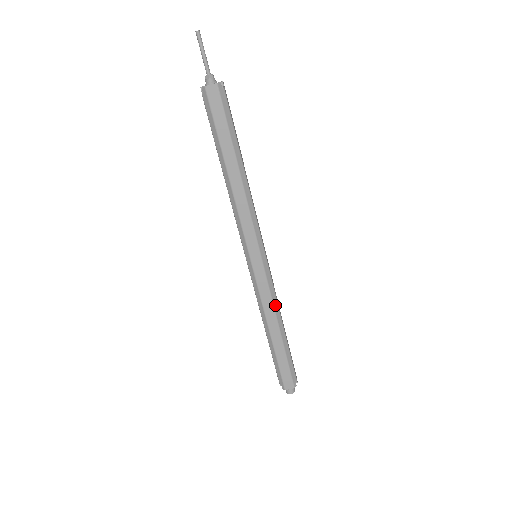
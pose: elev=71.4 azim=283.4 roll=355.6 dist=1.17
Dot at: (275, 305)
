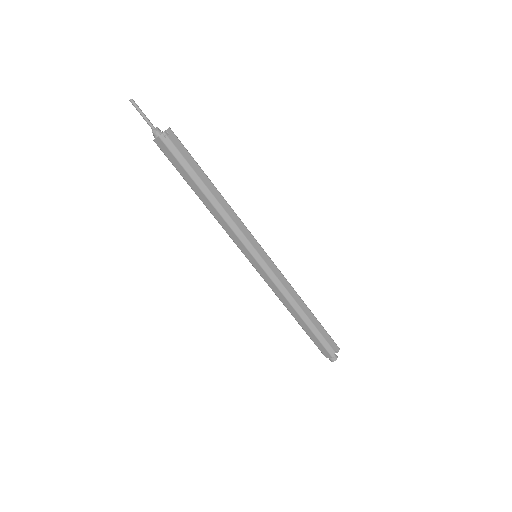
Dot at: (285, 294)
